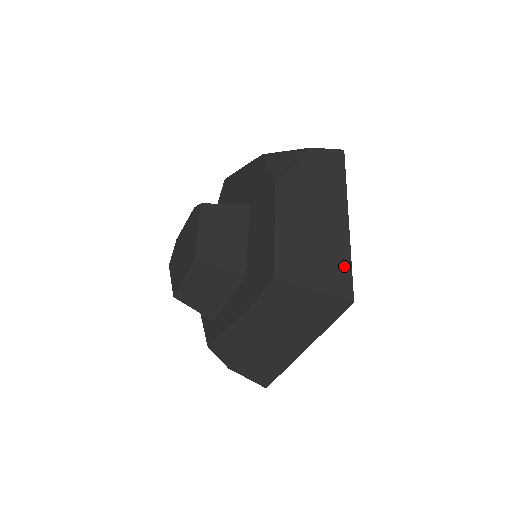
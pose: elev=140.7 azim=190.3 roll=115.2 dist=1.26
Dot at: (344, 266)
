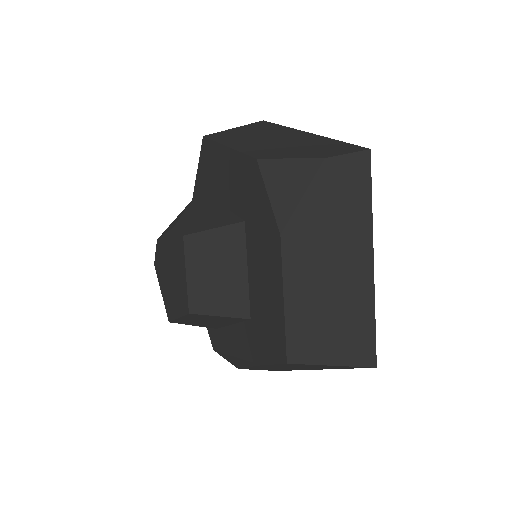
Dot at: (367, 327)
